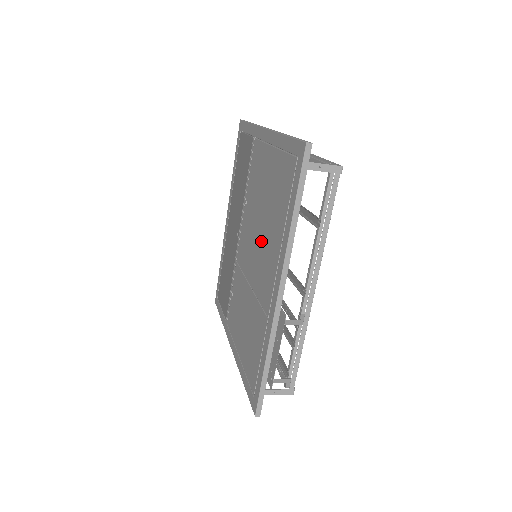
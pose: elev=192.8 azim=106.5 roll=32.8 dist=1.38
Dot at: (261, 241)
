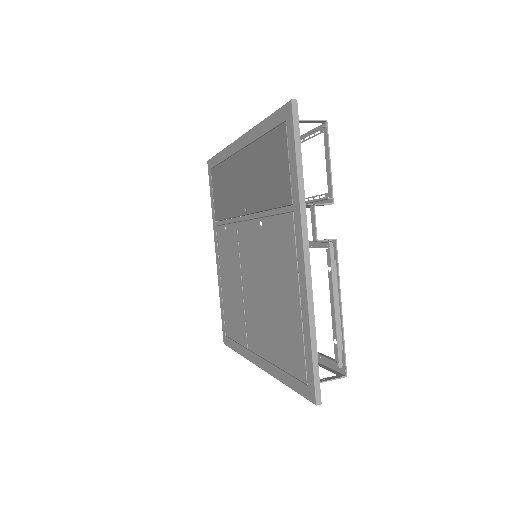
Dot at: (261, 304)
